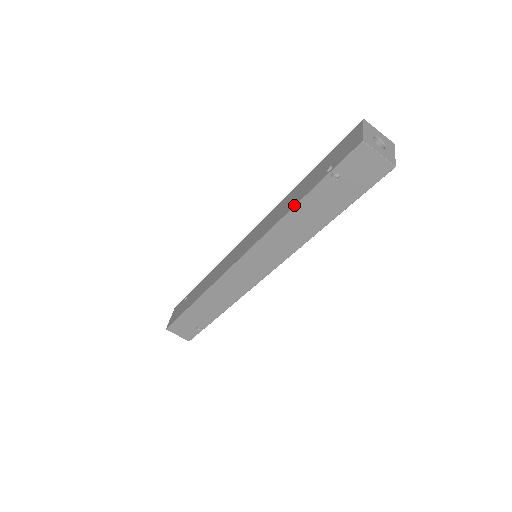
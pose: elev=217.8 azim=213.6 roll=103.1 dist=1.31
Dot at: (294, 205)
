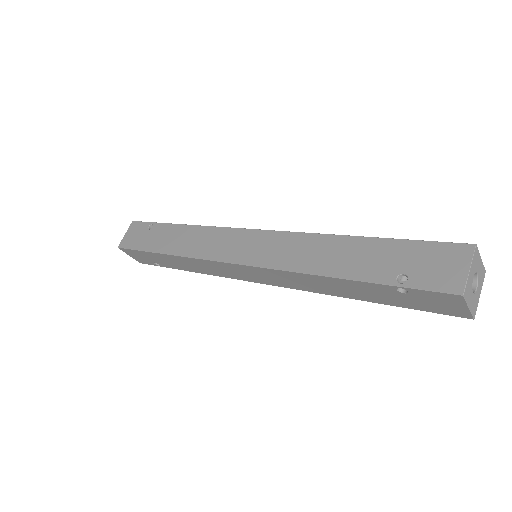
Dot at: (335, 276)
